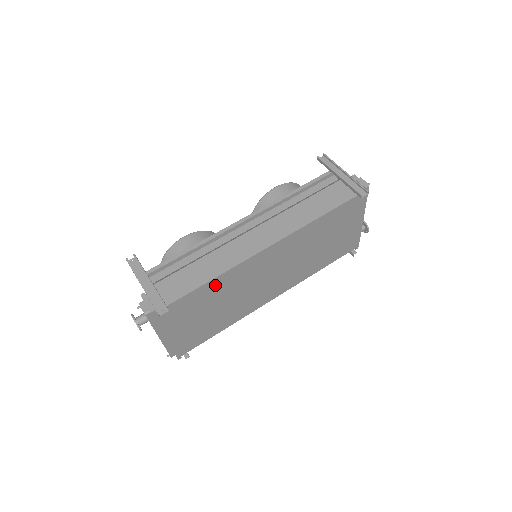
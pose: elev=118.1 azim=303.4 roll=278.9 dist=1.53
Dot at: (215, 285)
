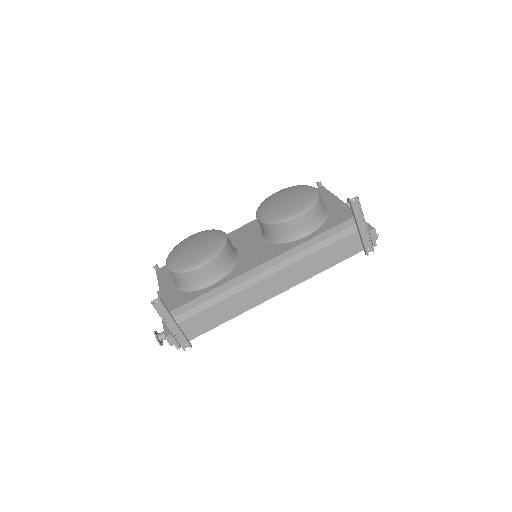
Dot at: occluded
